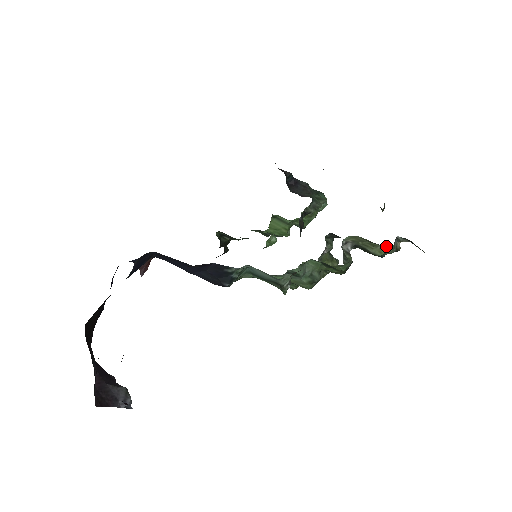
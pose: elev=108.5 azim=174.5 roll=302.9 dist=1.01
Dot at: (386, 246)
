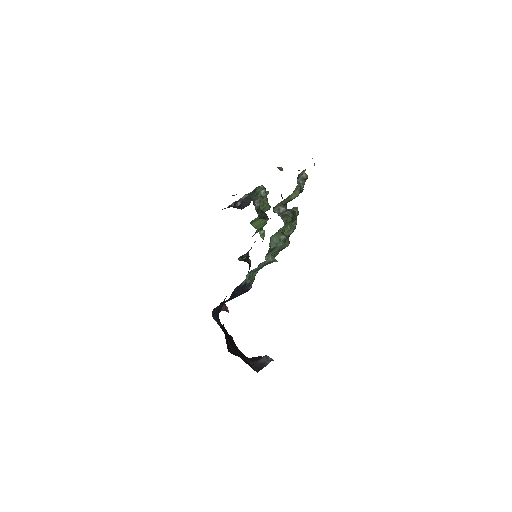
Dot at: (295, 190)
